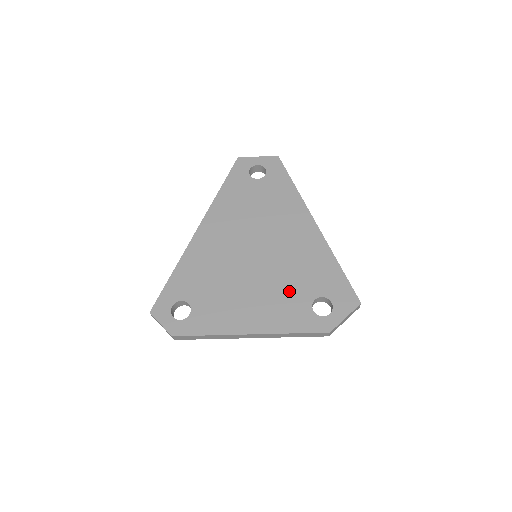
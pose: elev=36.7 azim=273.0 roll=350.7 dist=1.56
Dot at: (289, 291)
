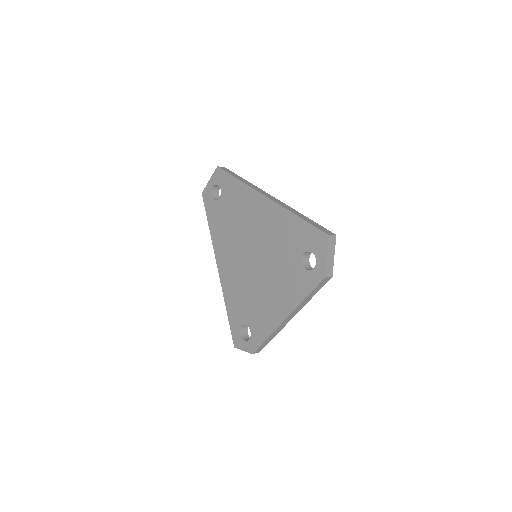
Dot at: (284, 267)
